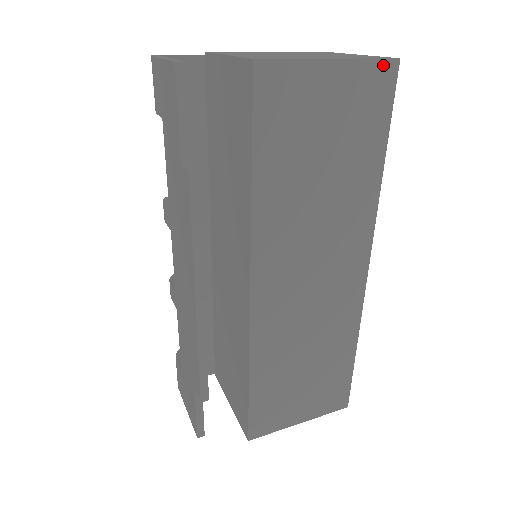
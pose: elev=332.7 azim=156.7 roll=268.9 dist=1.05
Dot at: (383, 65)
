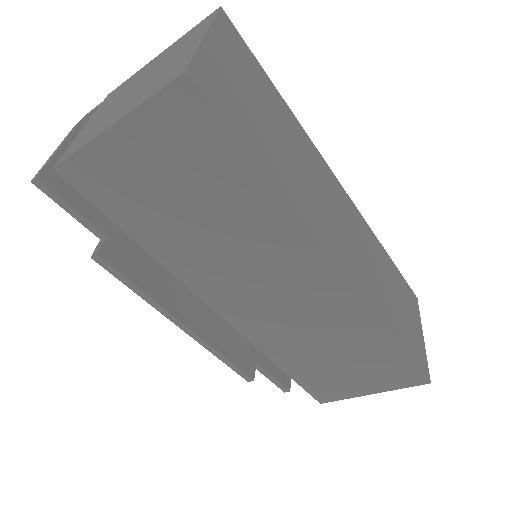
Dot at: (171, 93)
